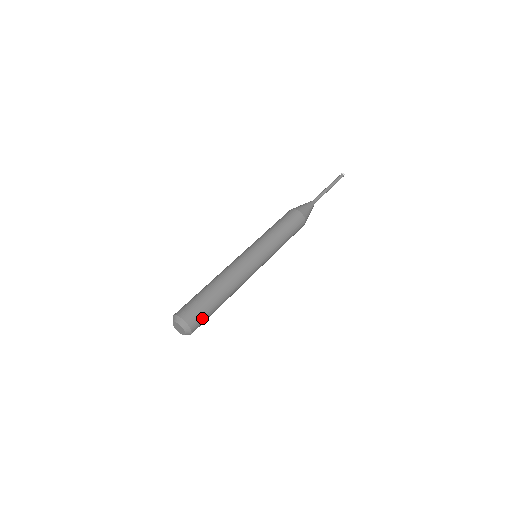
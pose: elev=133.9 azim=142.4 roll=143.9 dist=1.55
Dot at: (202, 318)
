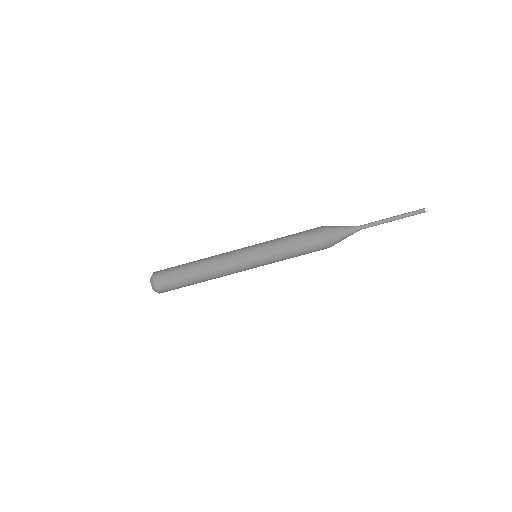
Dot at: occluded
